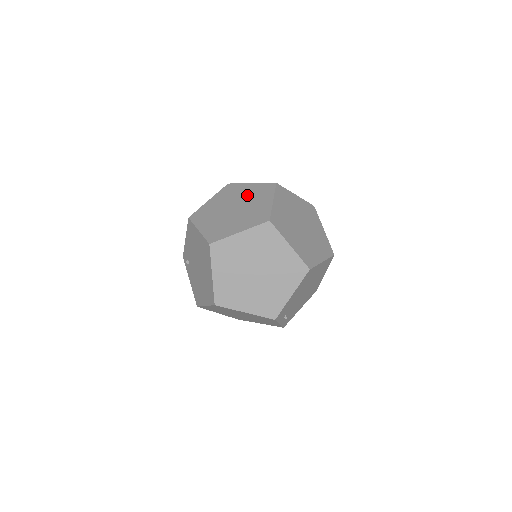
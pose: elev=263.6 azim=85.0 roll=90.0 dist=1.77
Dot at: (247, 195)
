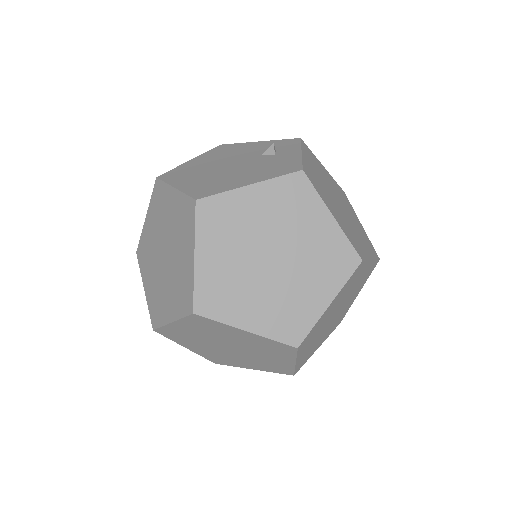
Dot at: (246, 344)
